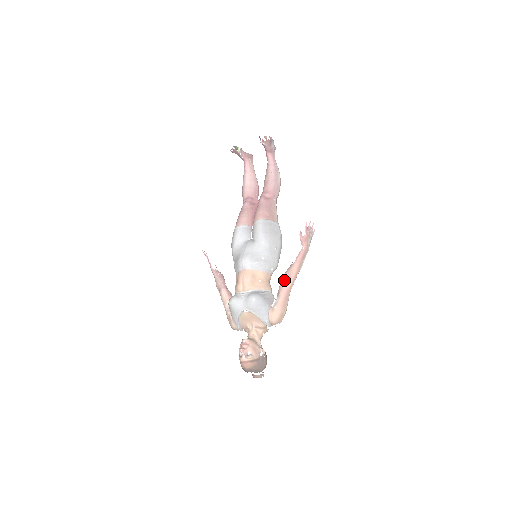
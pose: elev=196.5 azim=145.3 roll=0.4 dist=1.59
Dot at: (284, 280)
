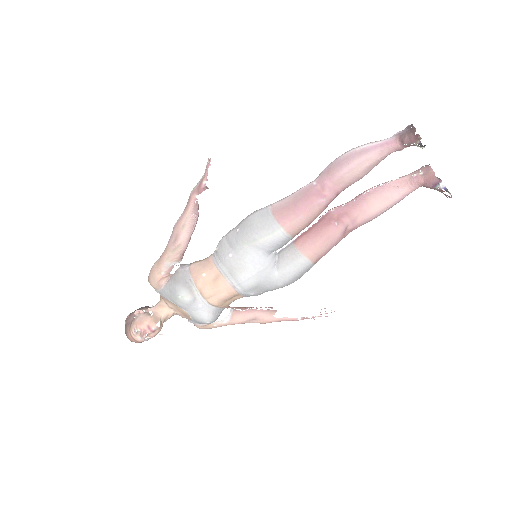
Dot at: (251, 319)
